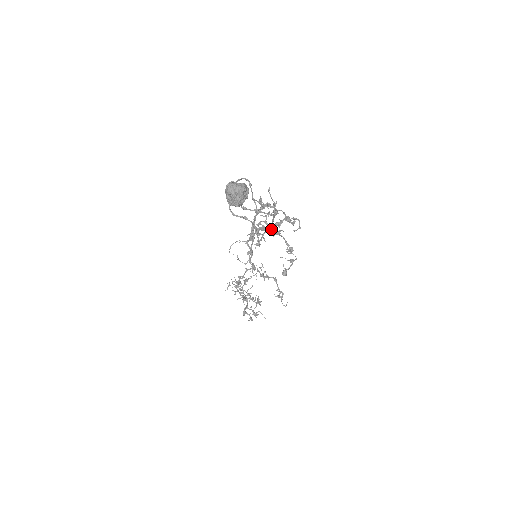
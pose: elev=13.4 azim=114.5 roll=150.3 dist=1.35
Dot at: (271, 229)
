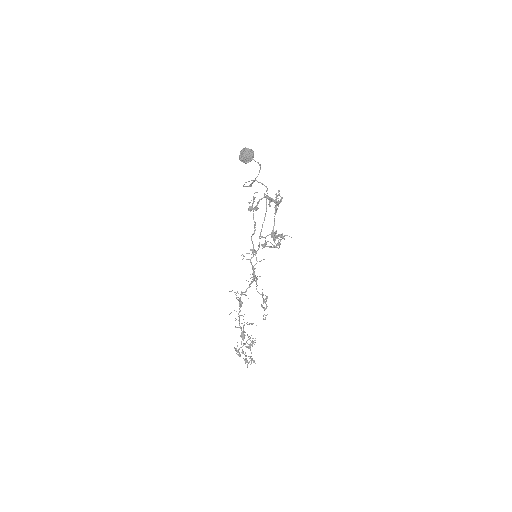
Dot at: (272, 232)
